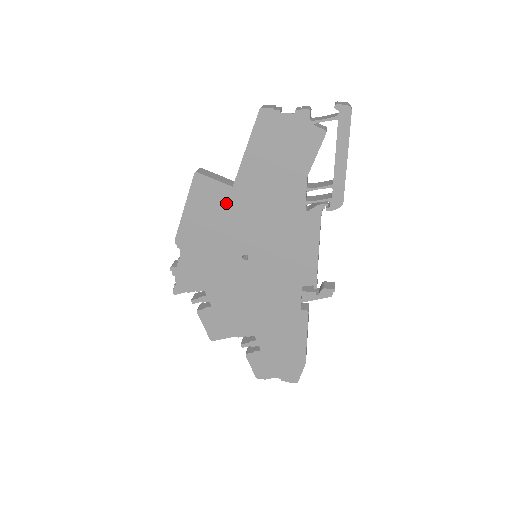
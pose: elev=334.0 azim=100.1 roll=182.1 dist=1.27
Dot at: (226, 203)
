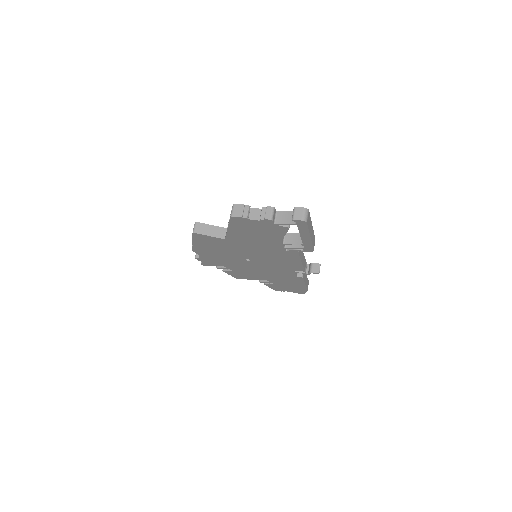
Dot at: (223, 244)
